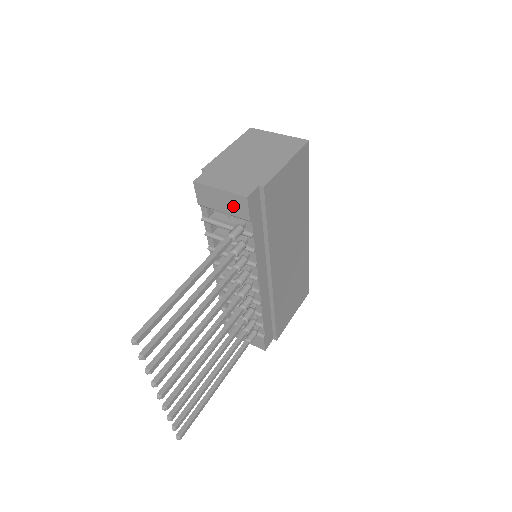
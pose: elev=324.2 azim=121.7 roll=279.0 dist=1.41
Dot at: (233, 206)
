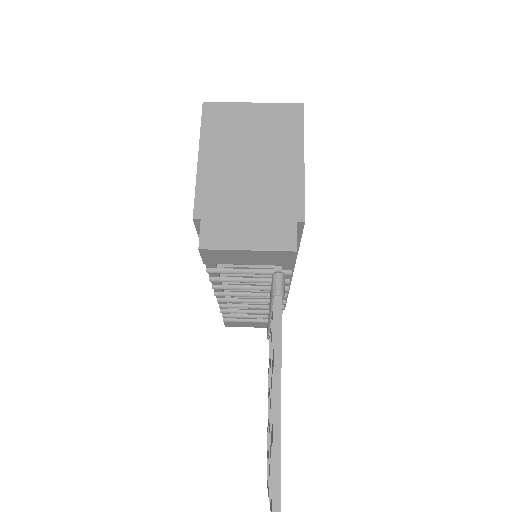
Dot at: (268, 259)
